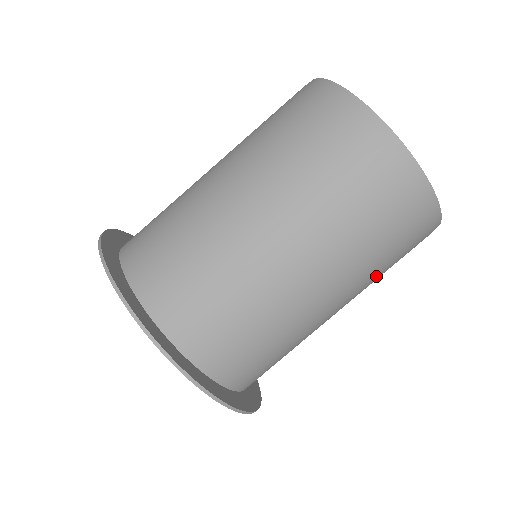
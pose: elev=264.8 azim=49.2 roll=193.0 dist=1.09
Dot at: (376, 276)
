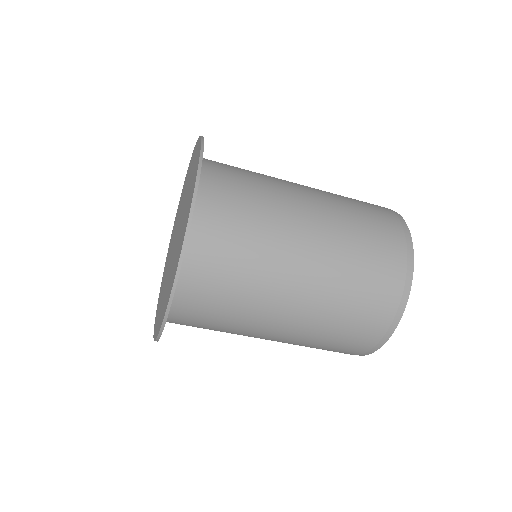
Dot at: (312, 343)
